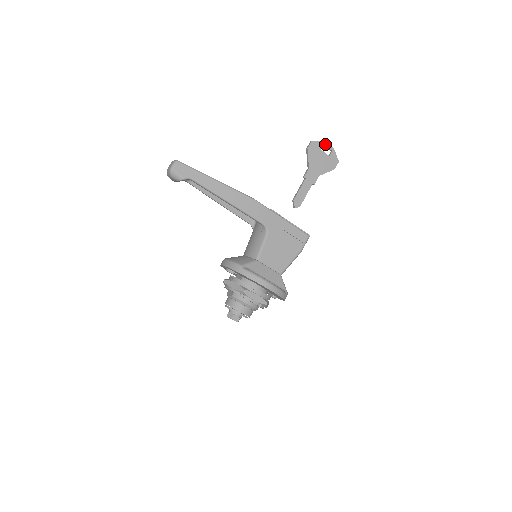
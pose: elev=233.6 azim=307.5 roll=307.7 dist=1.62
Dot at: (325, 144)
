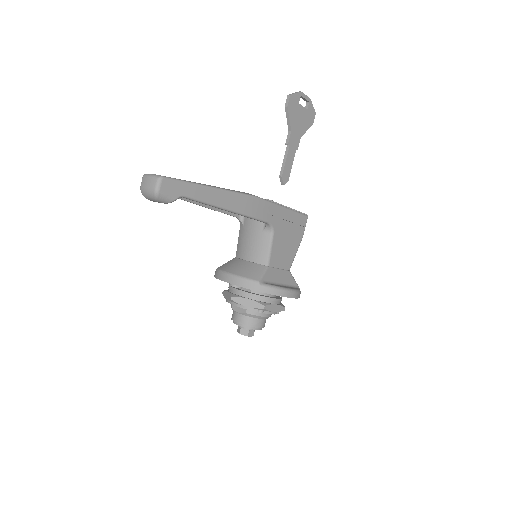
Dot at: (302, 95)
